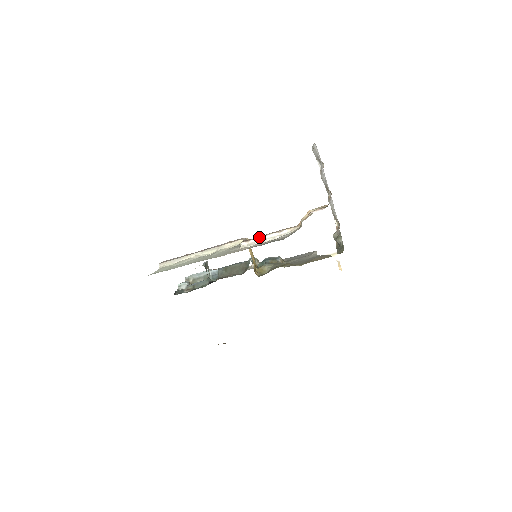
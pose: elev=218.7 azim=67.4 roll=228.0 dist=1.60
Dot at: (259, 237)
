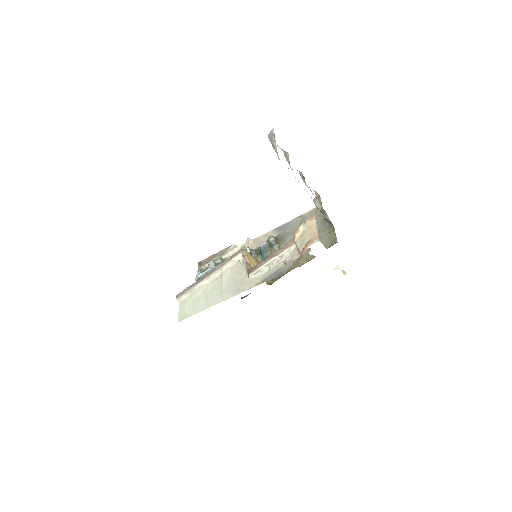
Dot at: (262, 265)
